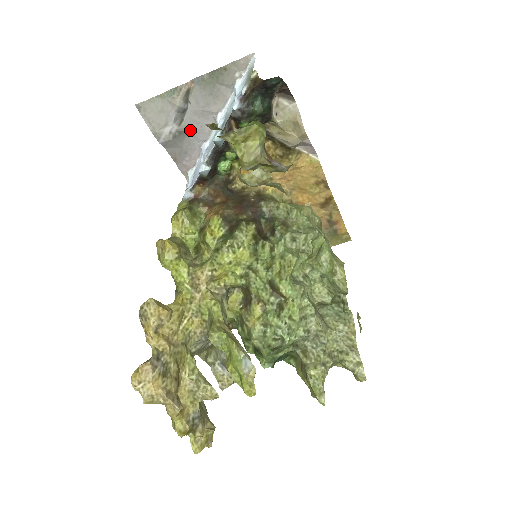
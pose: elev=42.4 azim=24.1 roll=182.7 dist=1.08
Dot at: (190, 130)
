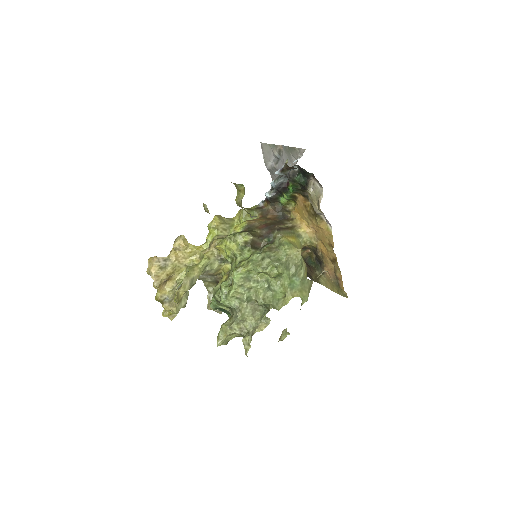
Dot at: occluded
